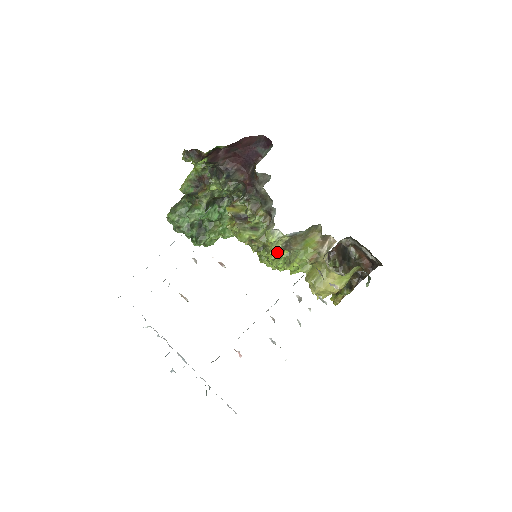
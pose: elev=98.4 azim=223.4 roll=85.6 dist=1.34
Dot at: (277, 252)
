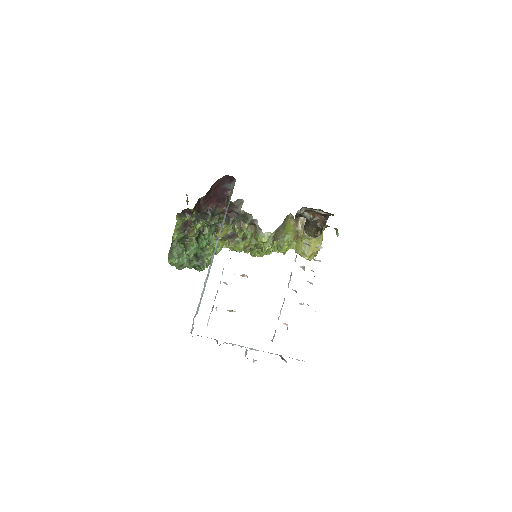
Dot at: (271, 246)
